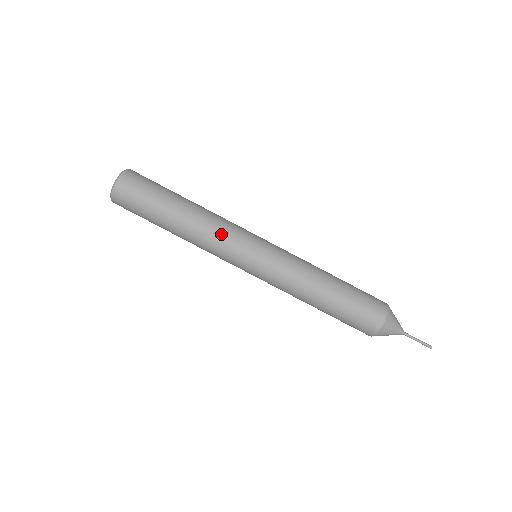
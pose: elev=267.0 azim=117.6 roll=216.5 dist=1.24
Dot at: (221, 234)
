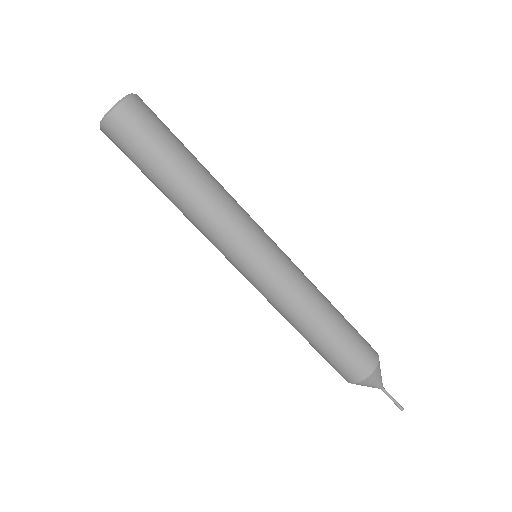
Dot at: (230, 218)
